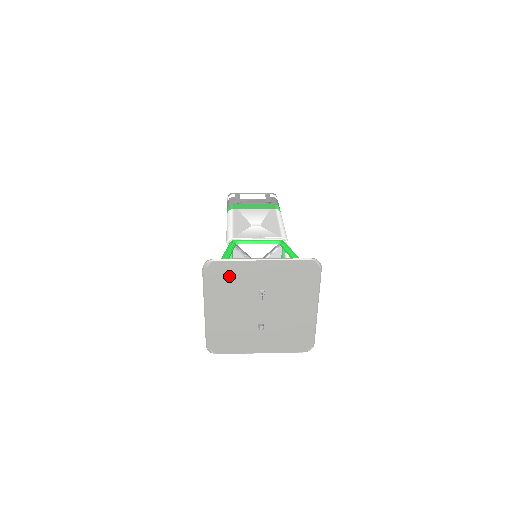
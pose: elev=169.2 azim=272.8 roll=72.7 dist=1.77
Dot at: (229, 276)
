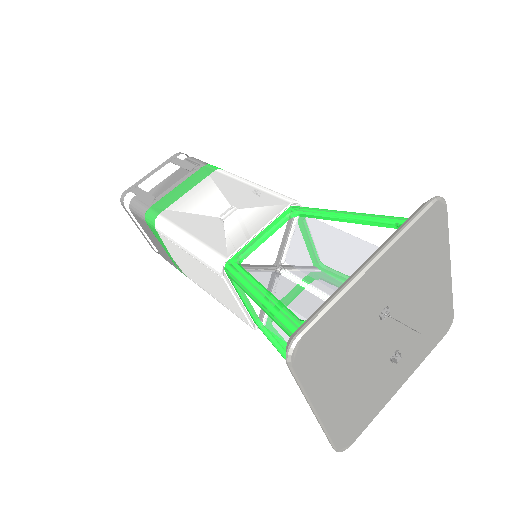
Dot at: (333, 335)
